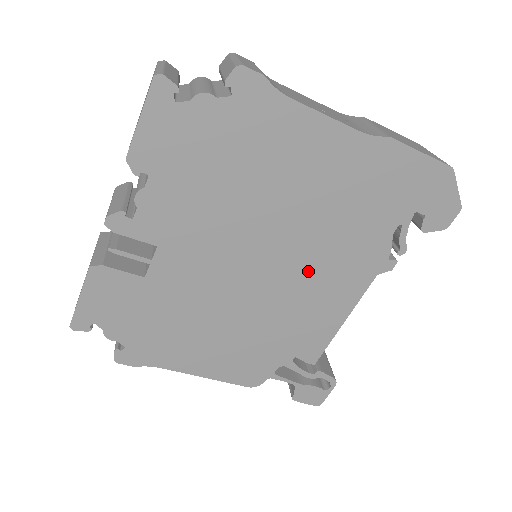
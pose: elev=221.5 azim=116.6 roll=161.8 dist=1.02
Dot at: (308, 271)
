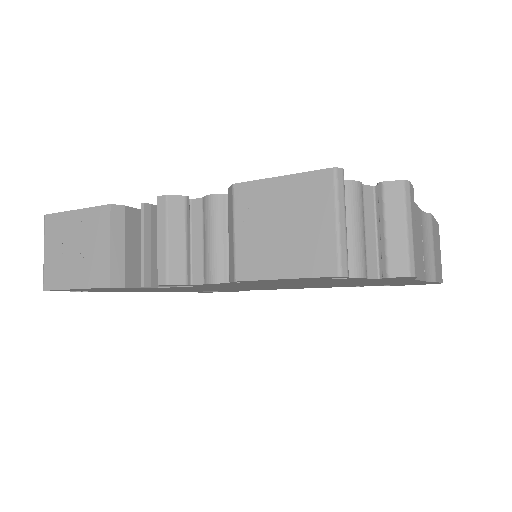
Dot at: (291, 287)
